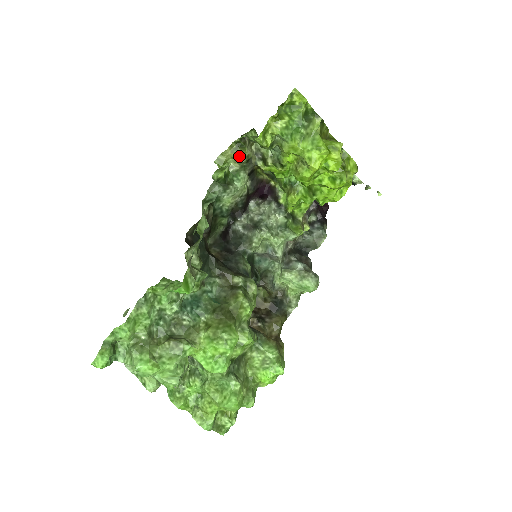
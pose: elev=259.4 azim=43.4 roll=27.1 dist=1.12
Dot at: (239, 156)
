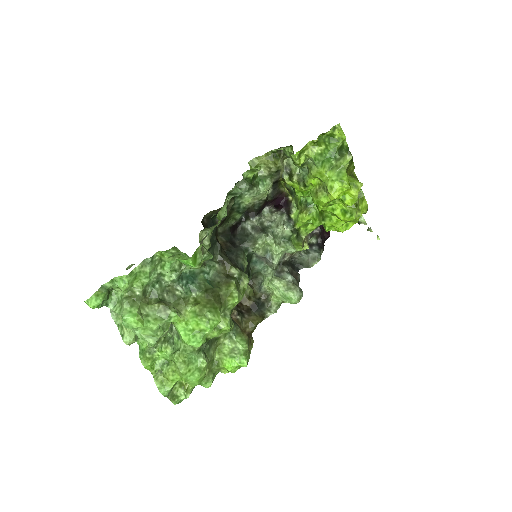
Dot at: (271, 164)
